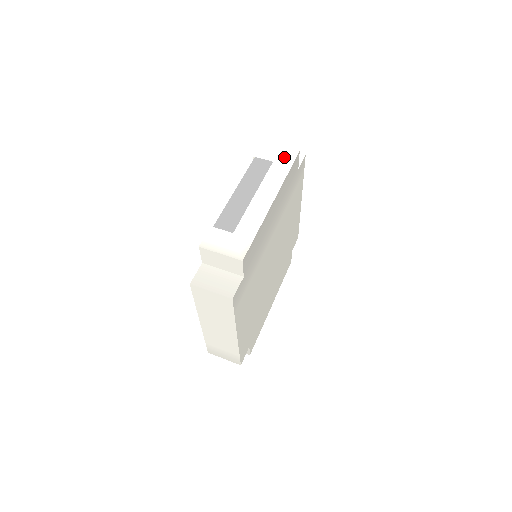
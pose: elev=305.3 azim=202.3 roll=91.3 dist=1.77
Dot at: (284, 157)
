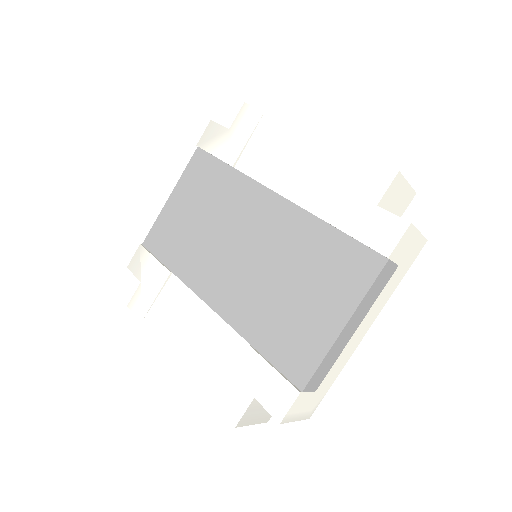
Dot at: (411, 255)
